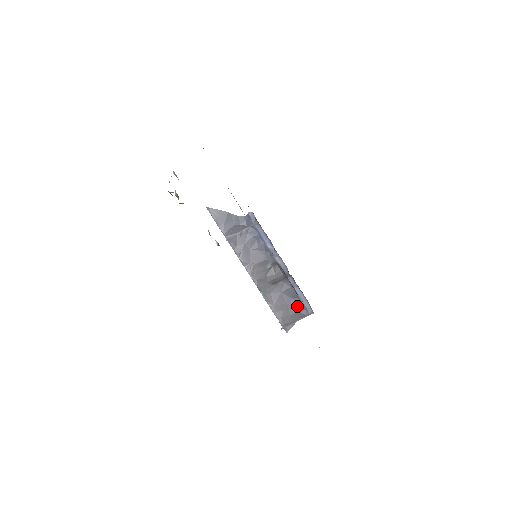
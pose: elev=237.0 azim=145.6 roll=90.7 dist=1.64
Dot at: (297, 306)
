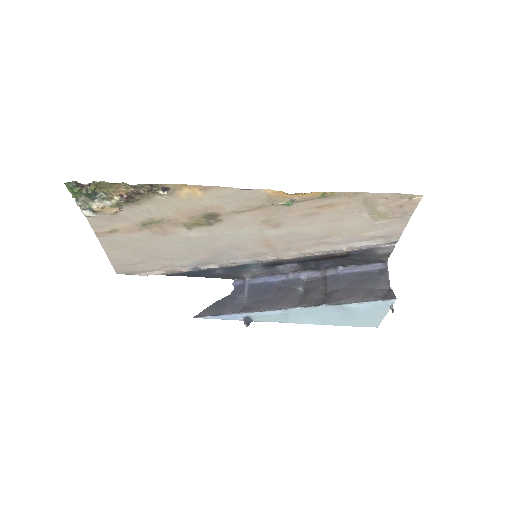
Dot at: (368, 278)
